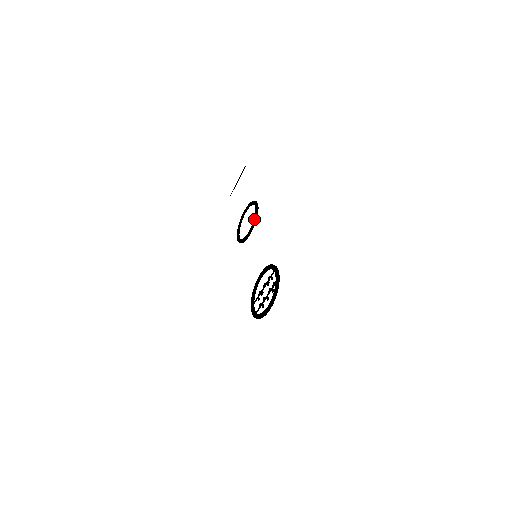
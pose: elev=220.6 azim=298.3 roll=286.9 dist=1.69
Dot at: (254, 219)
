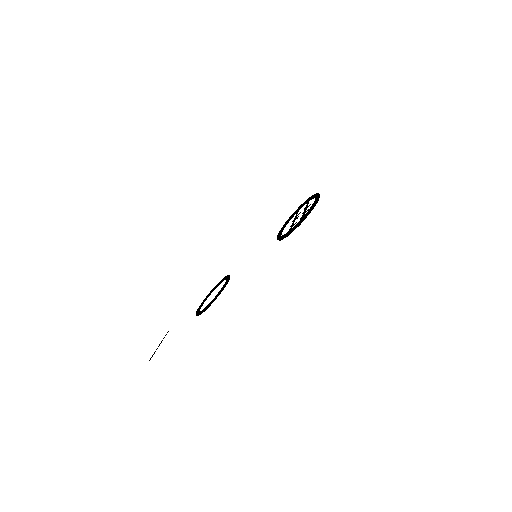
Dot at: (227, 277)
